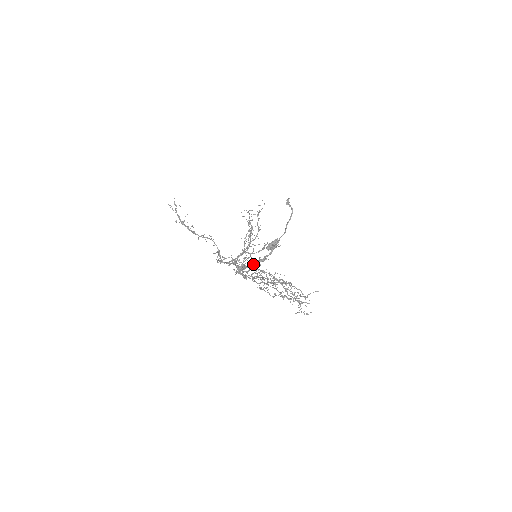
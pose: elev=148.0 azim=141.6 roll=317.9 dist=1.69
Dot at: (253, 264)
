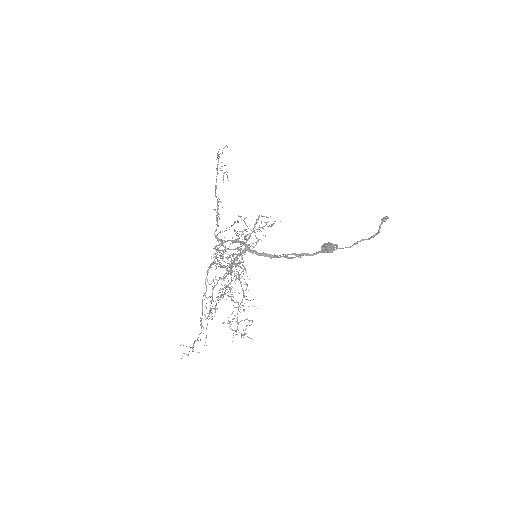
Dot at: (235, 263)
